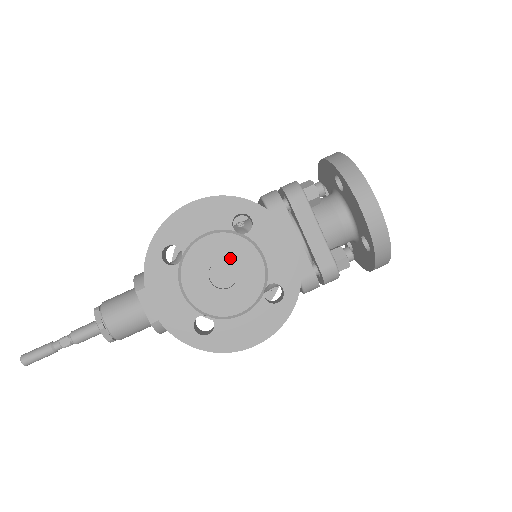
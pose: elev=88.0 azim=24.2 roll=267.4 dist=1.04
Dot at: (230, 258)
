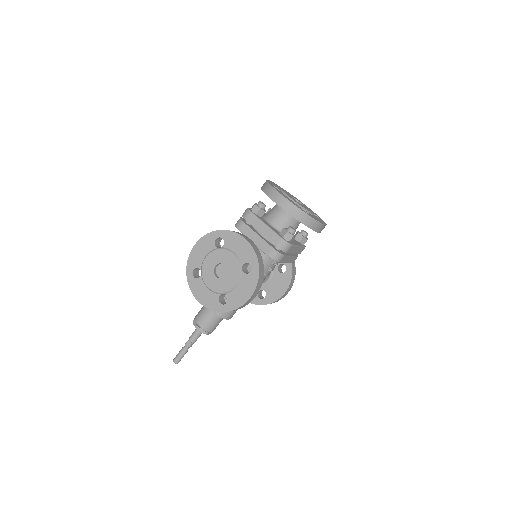
Dot at: (220, 261)
